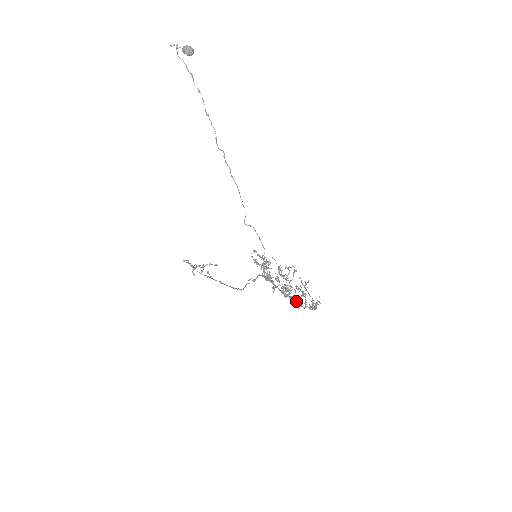
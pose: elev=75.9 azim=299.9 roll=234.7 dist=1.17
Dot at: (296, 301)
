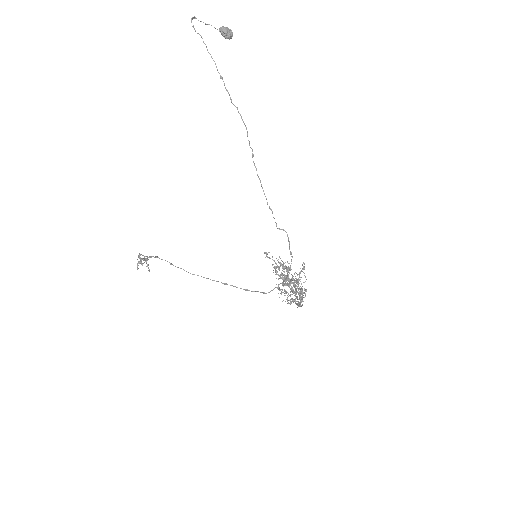
Dot at: (291, 299)
